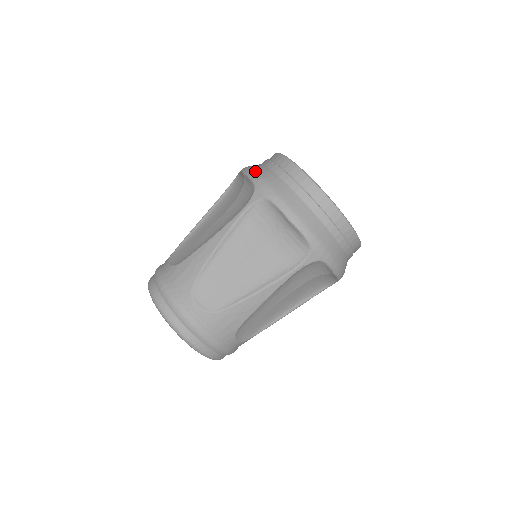
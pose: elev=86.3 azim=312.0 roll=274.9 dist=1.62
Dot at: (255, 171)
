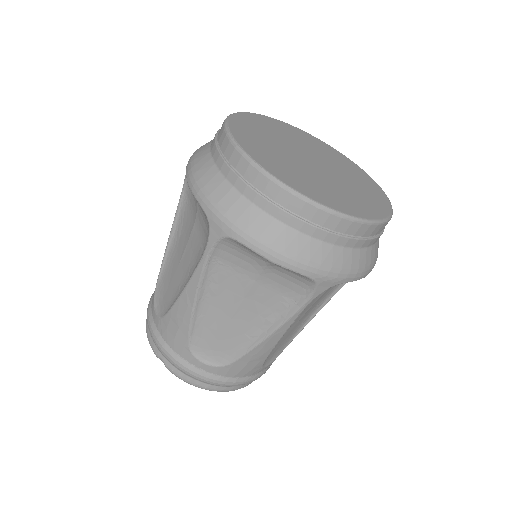
Dot at: (297, 258)
